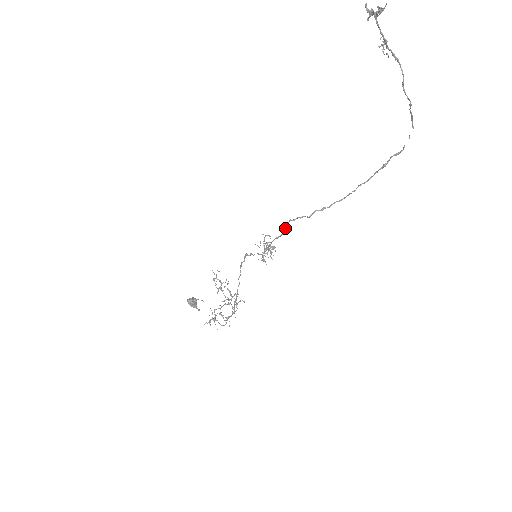
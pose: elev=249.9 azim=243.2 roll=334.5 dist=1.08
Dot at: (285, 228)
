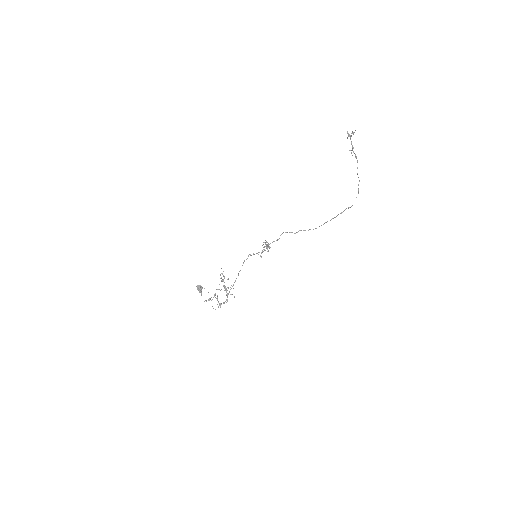
Dot at: occluded
